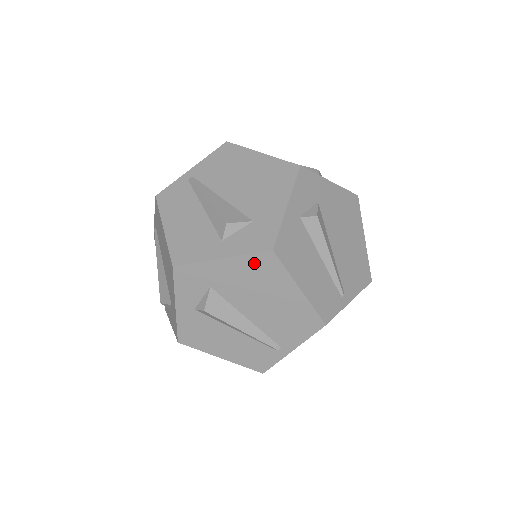
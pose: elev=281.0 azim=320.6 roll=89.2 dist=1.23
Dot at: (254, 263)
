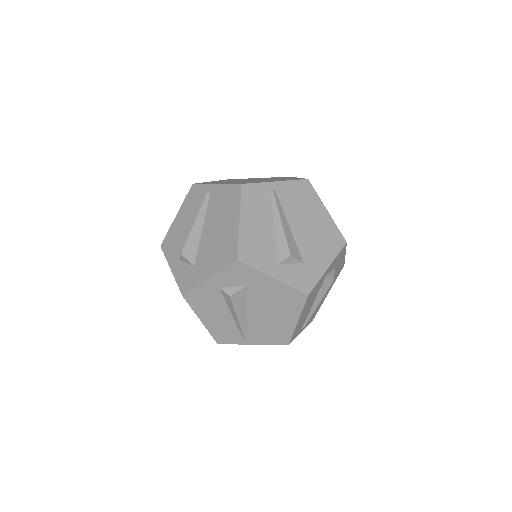
Dot at: occluded
